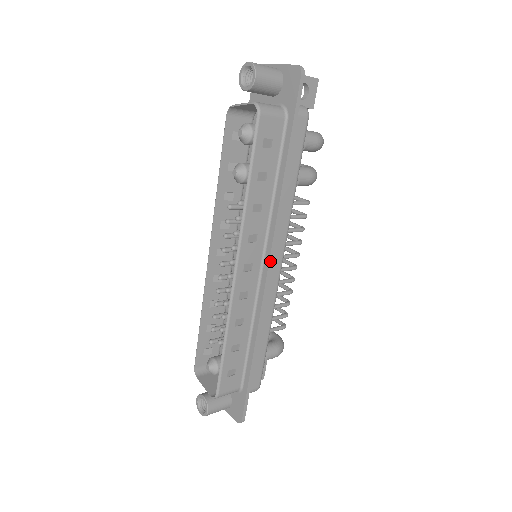
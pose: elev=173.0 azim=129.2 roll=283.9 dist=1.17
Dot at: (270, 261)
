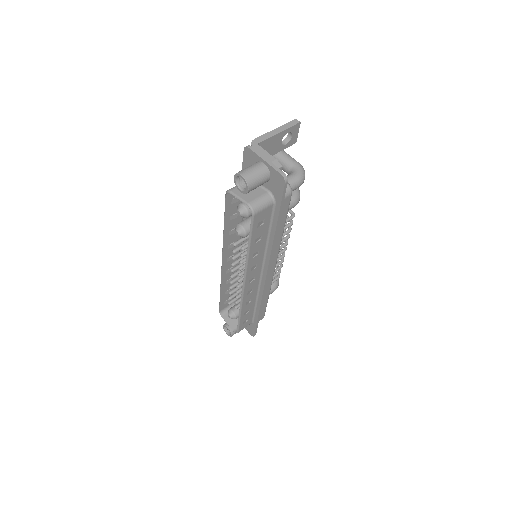
Dot at: (267, 274)
